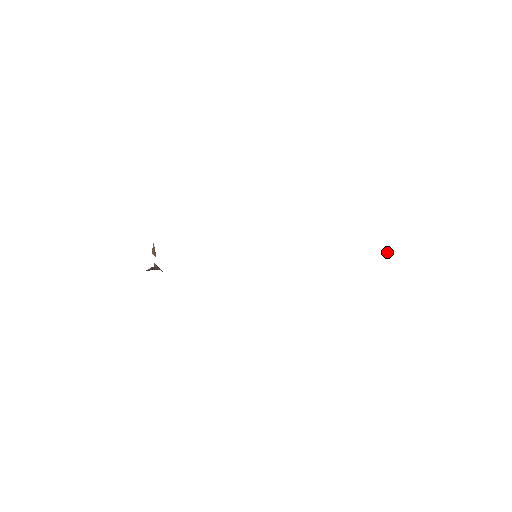
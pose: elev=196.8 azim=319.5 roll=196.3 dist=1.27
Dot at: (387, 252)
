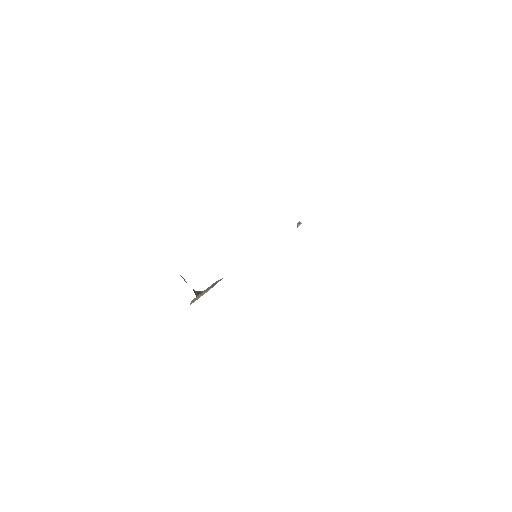
Dot at: (298, 225)
